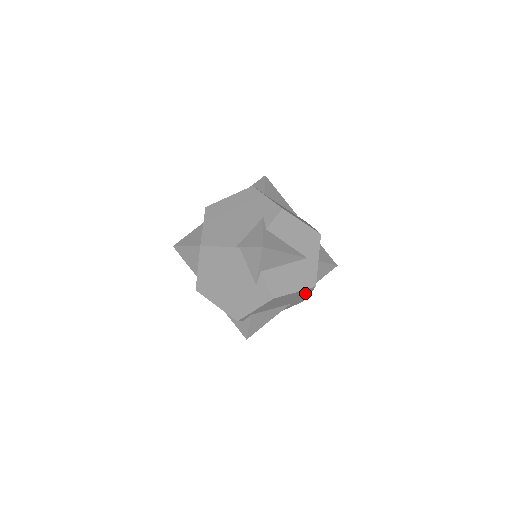
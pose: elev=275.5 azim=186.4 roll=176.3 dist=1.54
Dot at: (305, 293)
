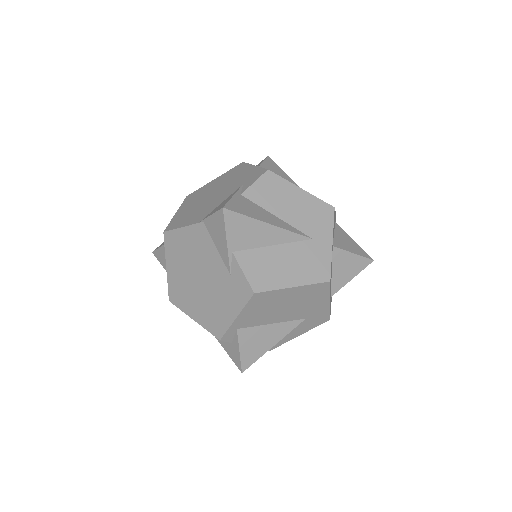
Dot at: (319, 296)
